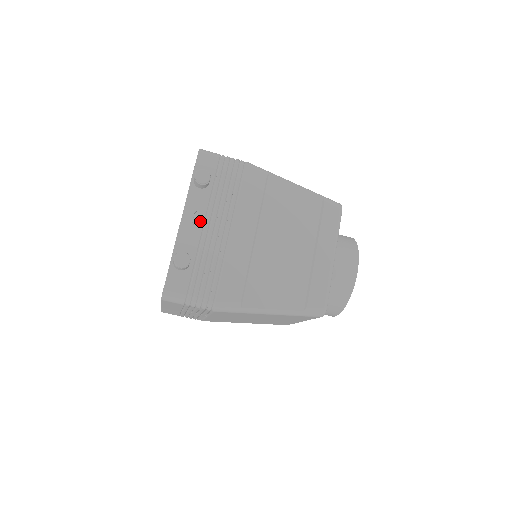
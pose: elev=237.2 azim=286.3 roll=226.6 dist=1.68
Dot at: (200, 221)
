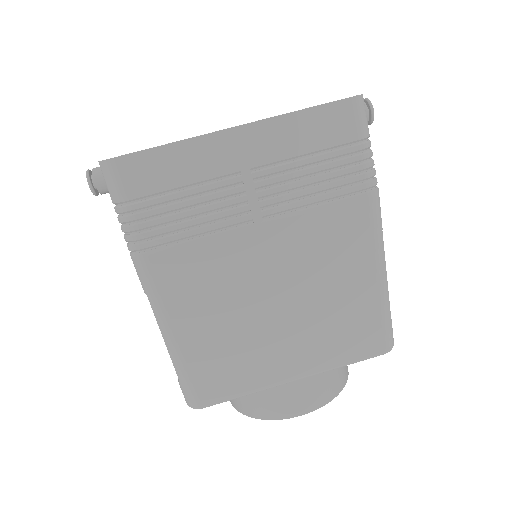
Dot at: occluded
